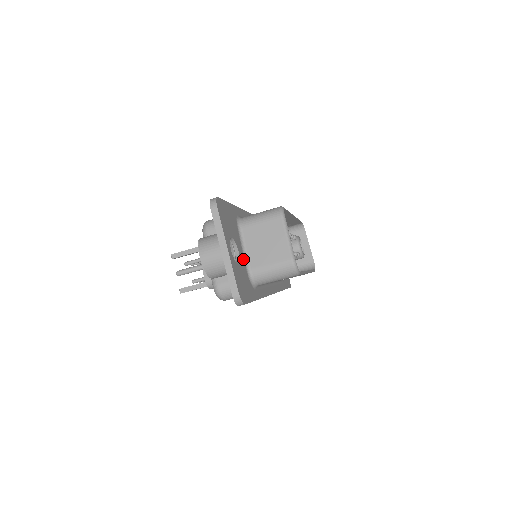
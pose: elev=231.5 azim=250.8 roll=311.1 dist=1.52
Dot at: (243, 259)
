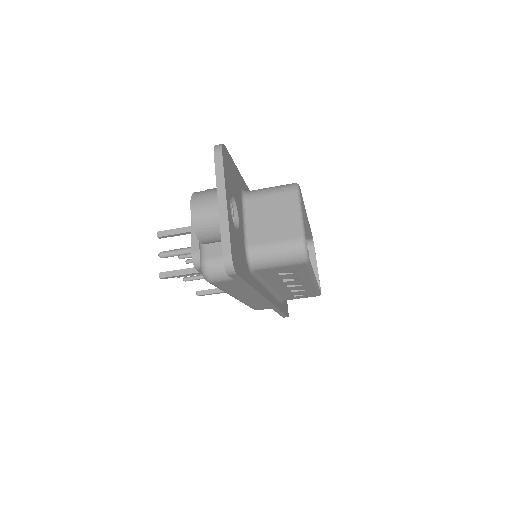
Dot at: (242, 231)
